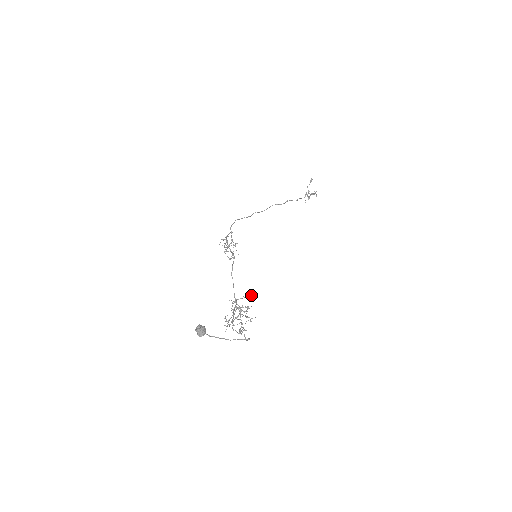
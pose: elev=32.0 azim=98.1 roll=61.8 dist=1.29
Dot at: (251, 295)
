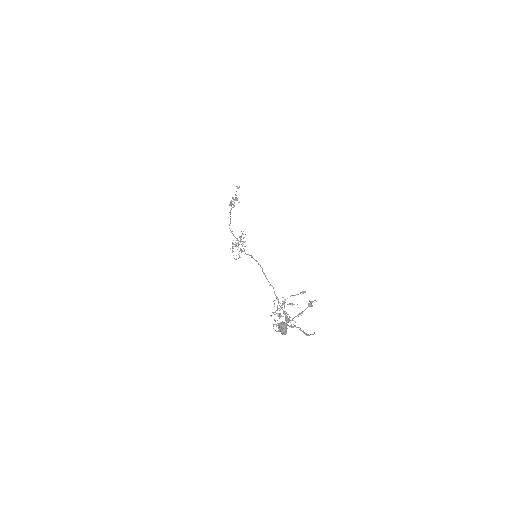
Dot at: occluded
